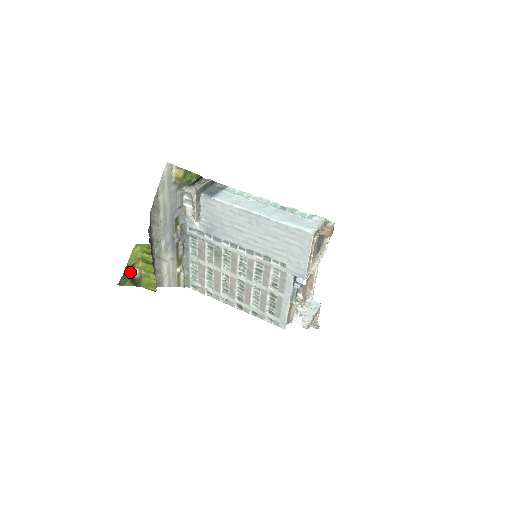
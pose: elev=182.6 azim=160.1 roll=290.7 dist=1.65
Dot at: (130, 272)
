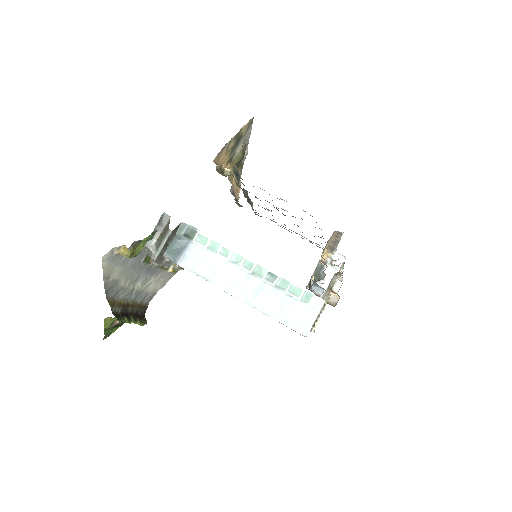
Dot at: (111, 326)
